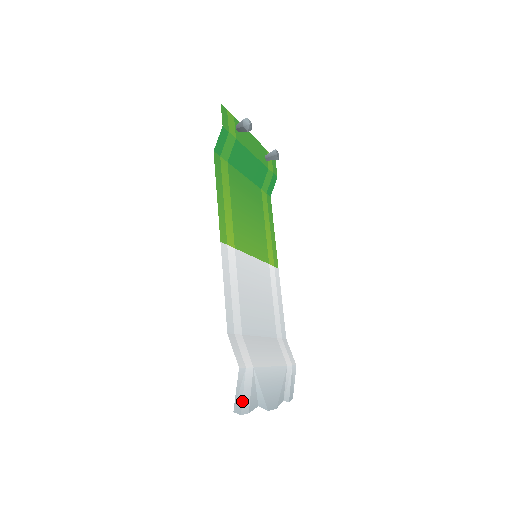
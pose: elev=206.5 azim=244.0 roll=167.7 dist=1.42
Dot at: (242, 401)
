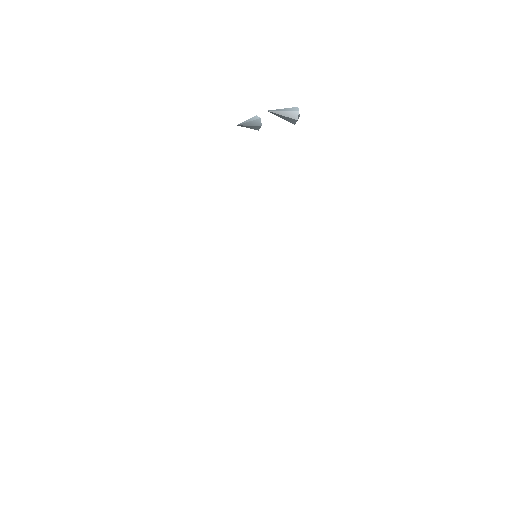
Dot at: occluded
